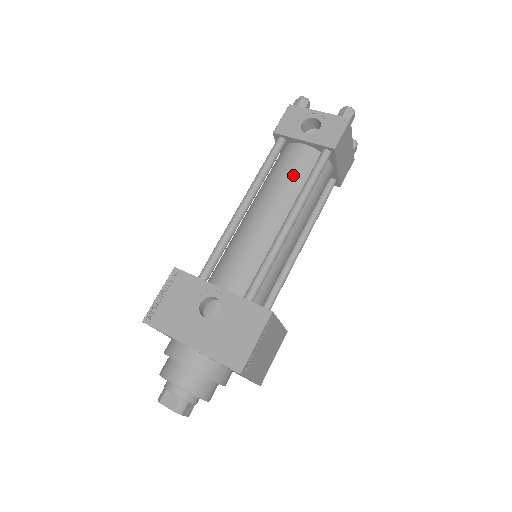
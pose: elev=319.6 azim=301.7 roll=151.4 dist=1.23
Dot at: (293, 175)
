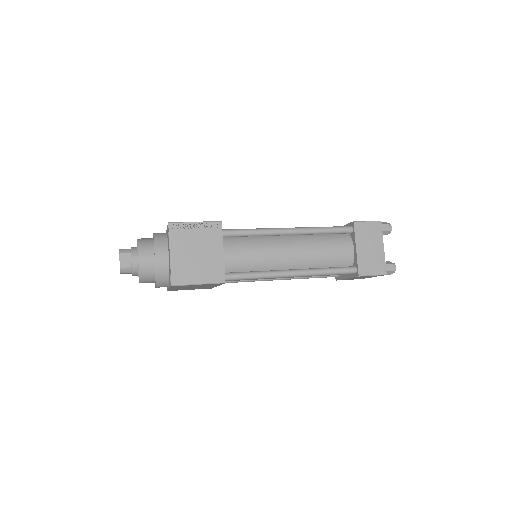
Dot at: occluded
